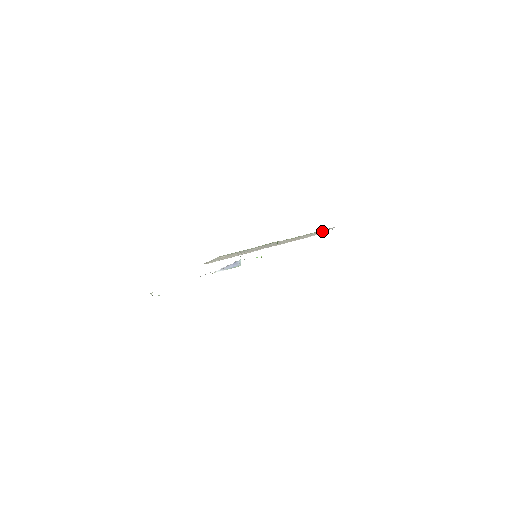
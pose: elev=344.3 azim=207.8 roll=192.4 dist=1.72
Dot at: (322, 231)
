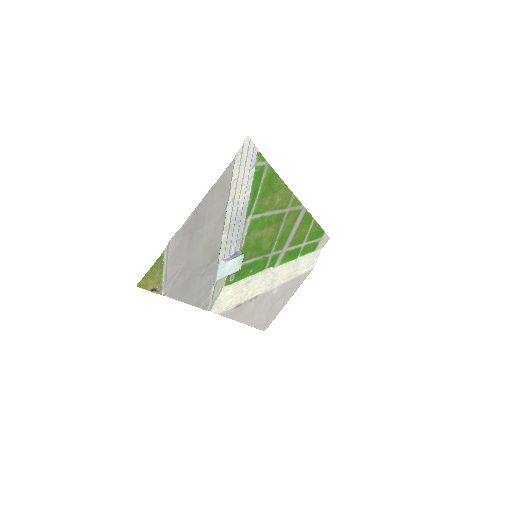
Dot at: (312, 259)
